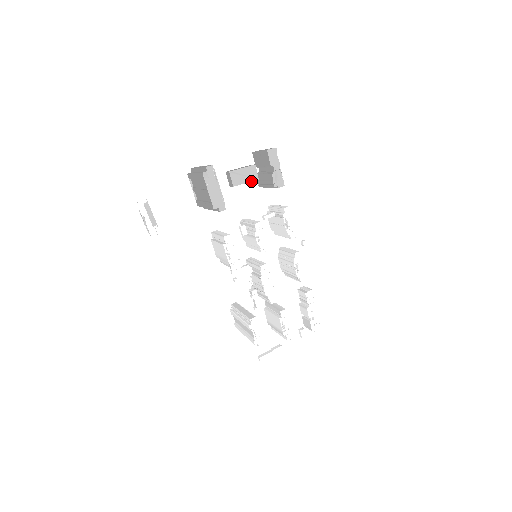
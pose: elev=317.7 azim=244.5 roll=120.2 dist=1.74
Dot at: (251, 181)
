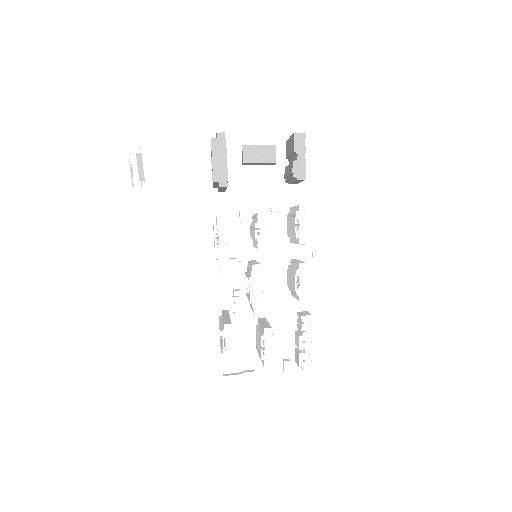
Dot at: (266, 163)
